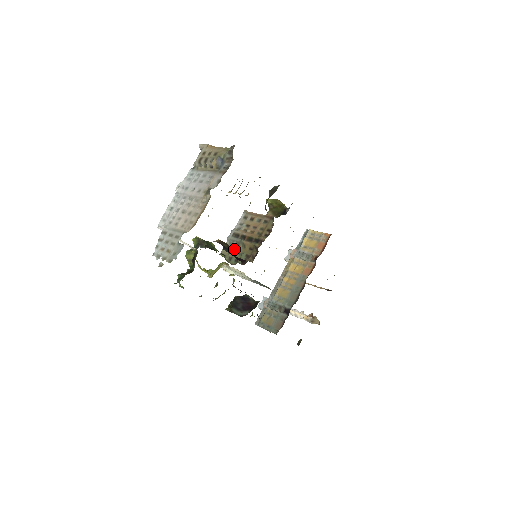
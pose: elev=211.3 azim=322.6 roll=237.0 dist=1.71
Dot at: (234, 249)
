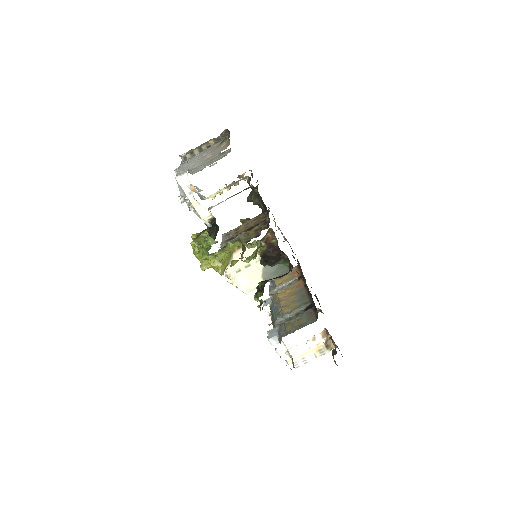
Dot at: occluded
